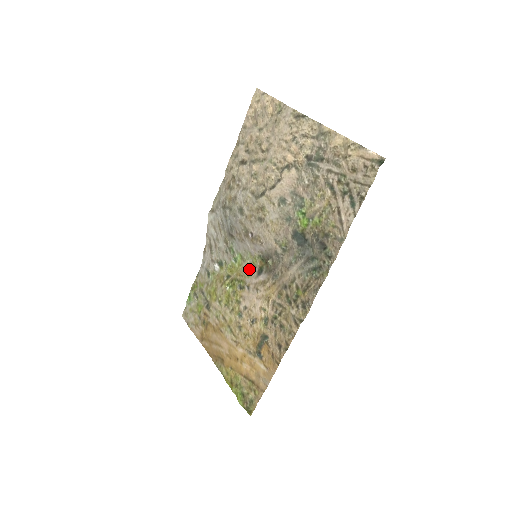
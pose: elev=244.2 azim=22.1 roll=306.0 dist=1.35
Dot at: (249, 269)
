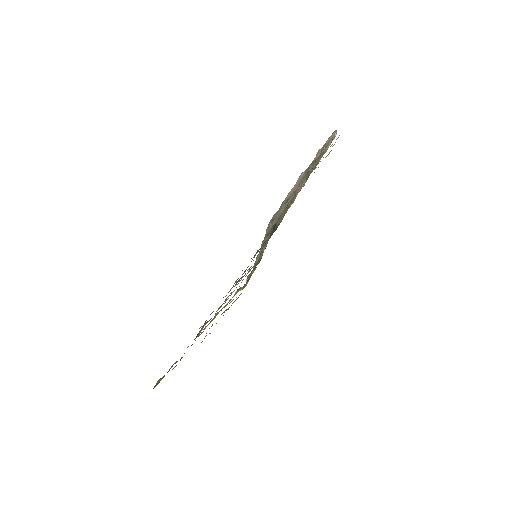
Dot at: occluded
